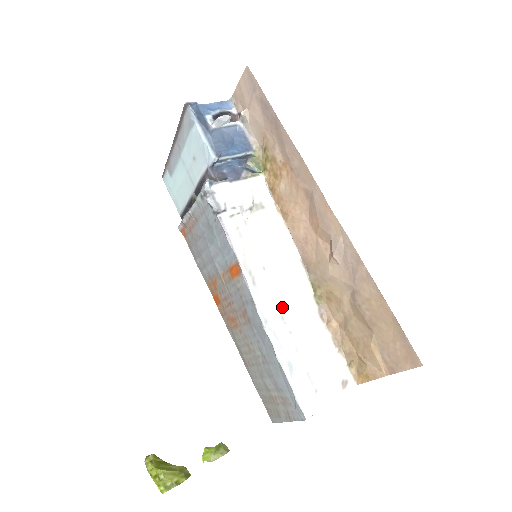
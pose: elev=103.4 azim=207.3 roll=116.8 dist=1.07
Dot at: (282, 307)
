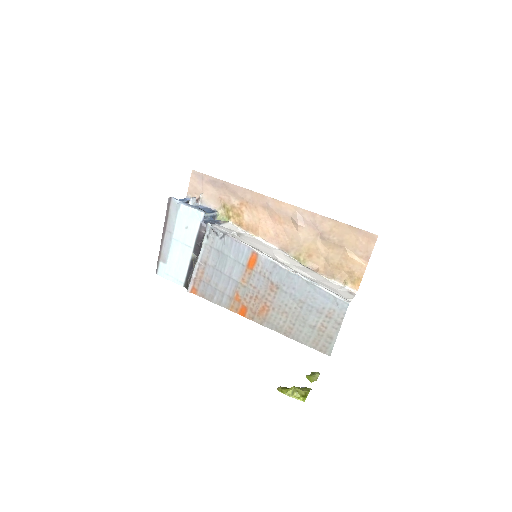
Dot at: (290, 267)
